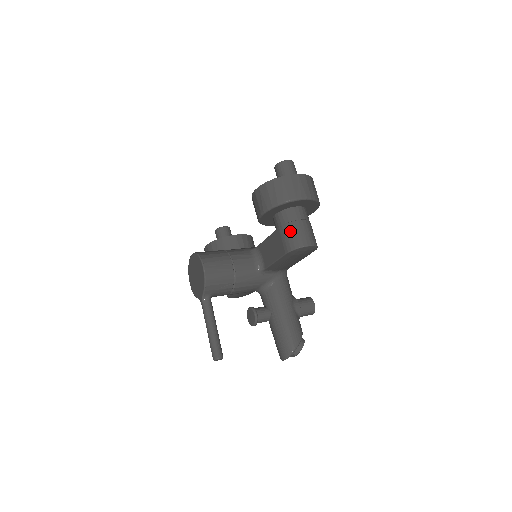
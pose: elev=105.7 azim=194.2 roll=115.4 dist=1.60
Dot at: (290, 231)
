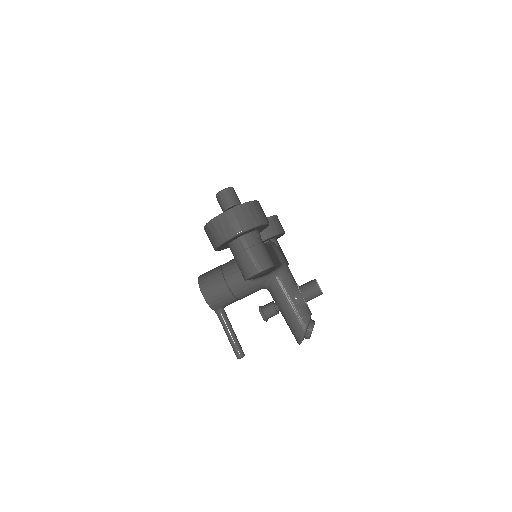
Dot at: (239, 263)
